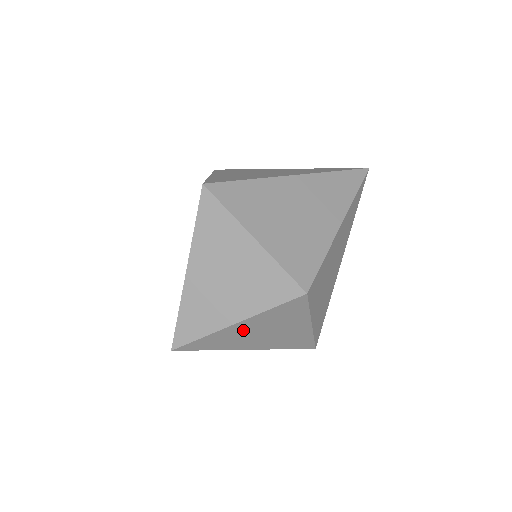
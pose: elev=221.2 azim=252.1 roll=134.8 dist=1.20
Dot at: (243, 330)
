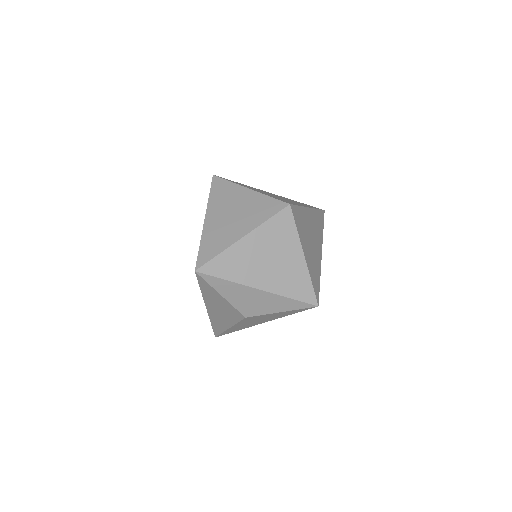
Dot at: (250, 250)
